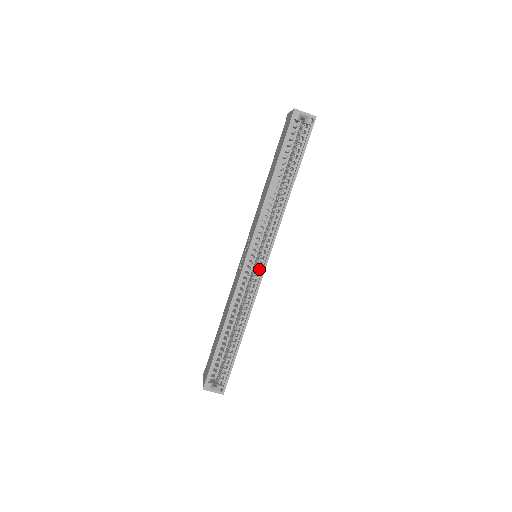
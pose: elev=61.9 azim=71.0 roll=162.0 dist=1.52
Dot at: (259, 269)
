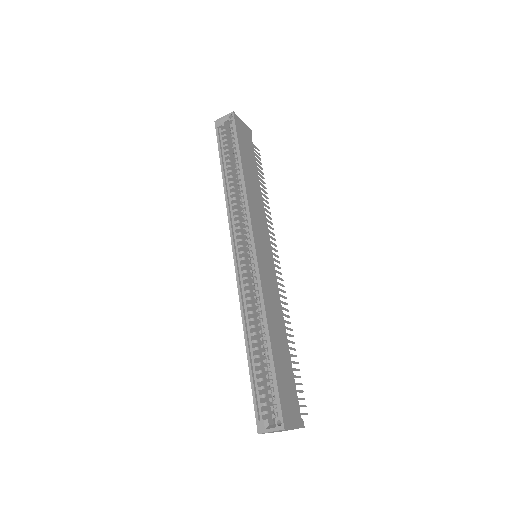
Dot at: occluded
